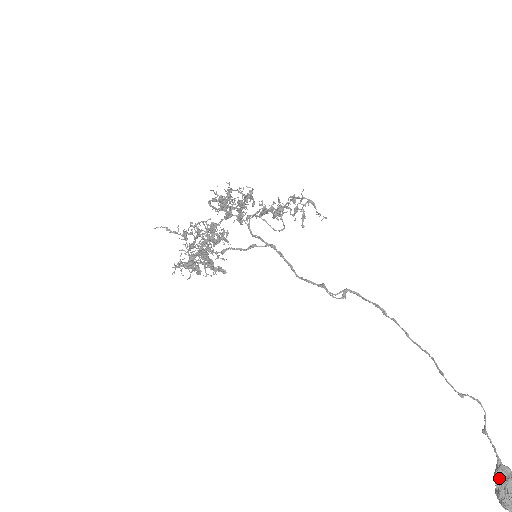
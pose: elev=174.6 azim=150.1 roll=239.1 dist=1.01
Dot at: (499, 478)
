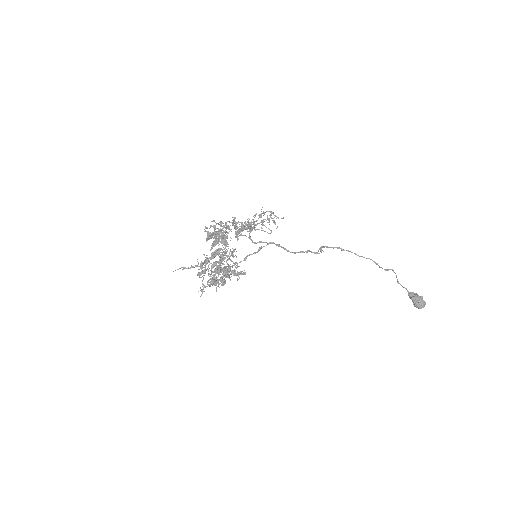
Dot at: (413, 297)
